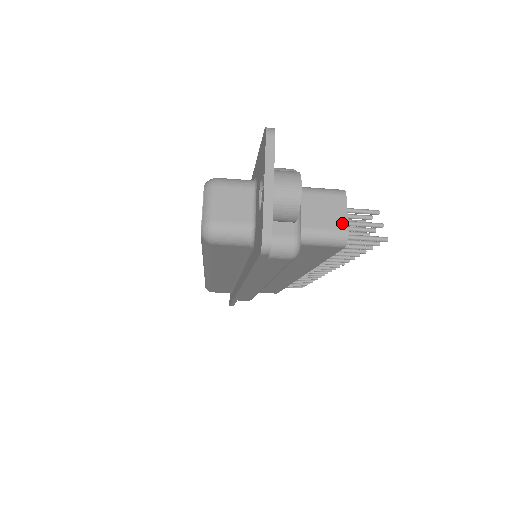
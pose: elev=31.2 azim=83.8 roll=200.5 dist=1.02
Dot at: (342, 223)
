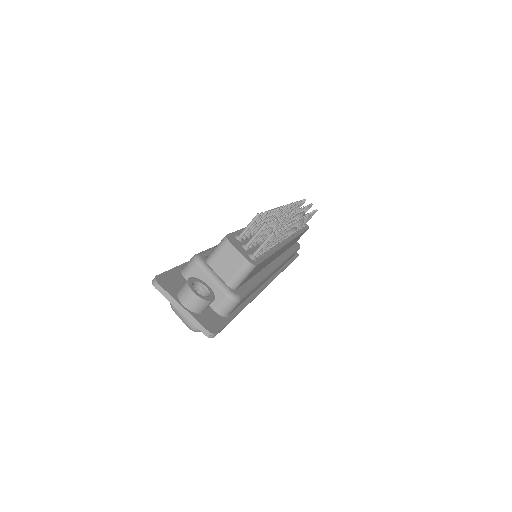
Dot at: (241, 259)
